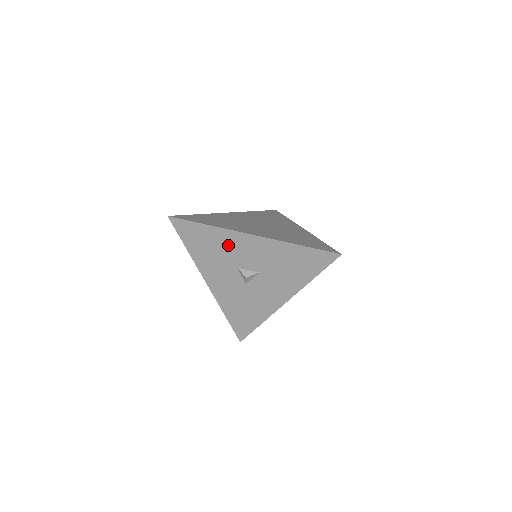
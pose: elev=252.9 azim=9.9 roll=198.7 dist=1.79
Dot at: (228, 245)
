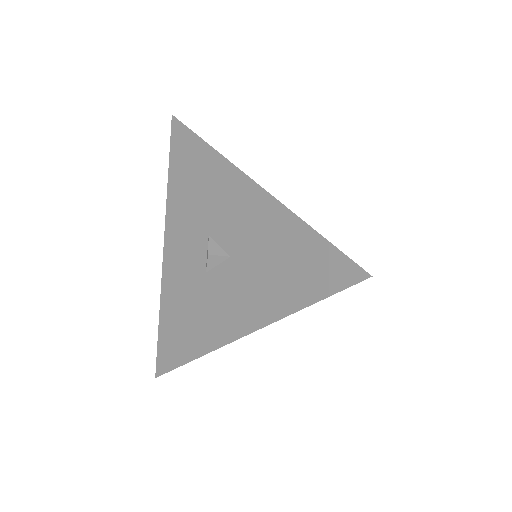
Dot at: (215, 188)
